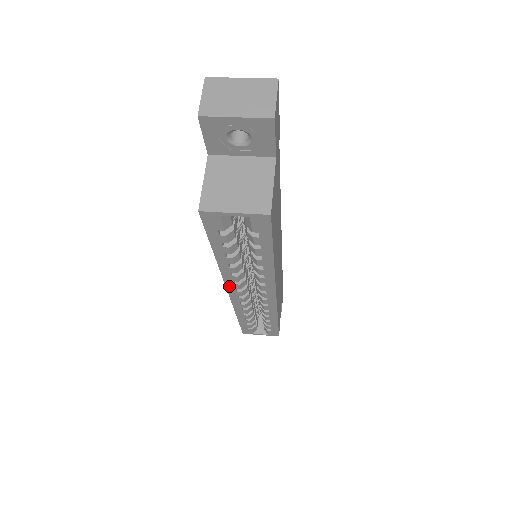
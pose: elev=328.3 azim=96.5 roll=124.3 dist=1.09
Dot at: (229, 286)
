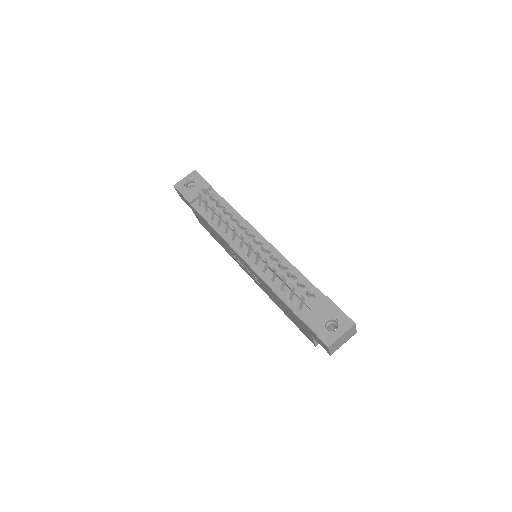
Dot at: occluded
